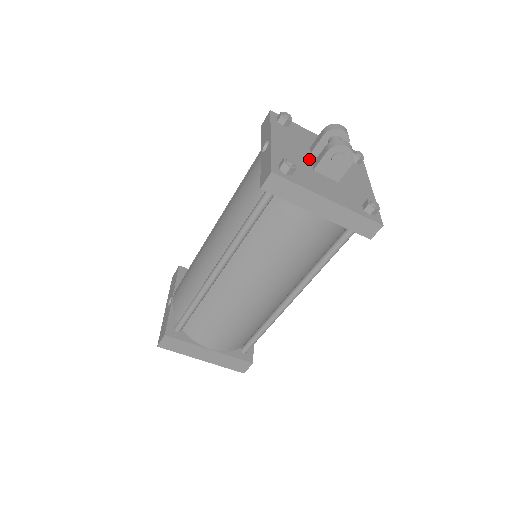
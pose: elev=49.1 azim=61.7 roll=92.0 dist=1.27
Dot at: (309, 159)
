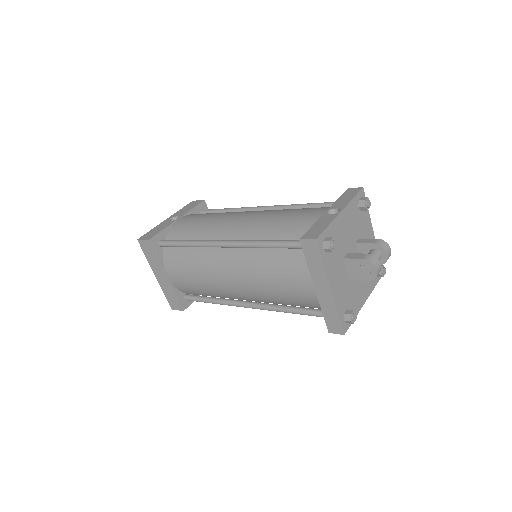
Dot at: (349, 247)
